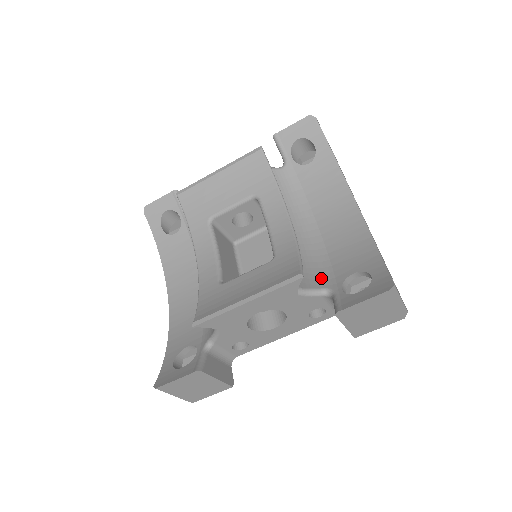
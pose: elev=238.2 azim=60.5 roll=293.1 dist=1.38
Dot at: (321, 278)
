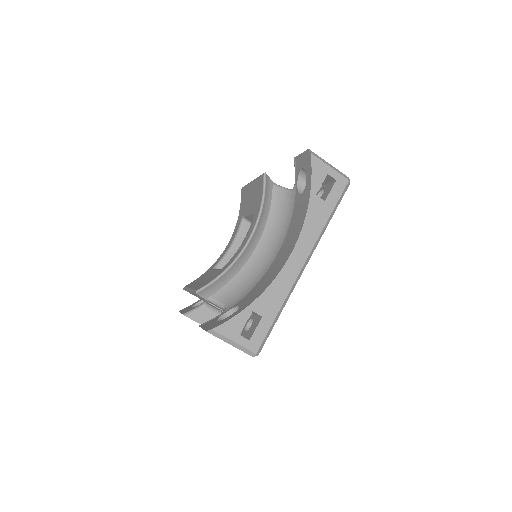
Dot at: (235, 297)
